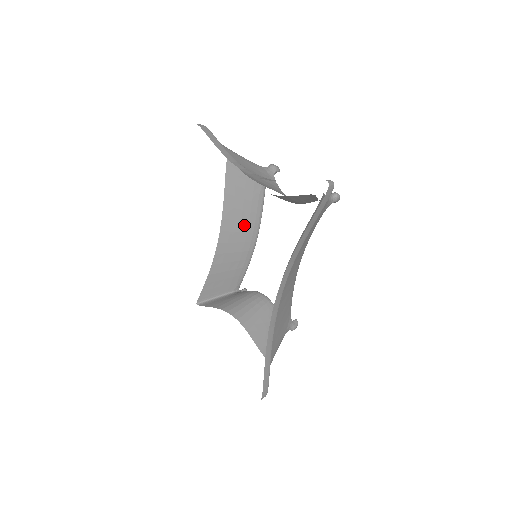
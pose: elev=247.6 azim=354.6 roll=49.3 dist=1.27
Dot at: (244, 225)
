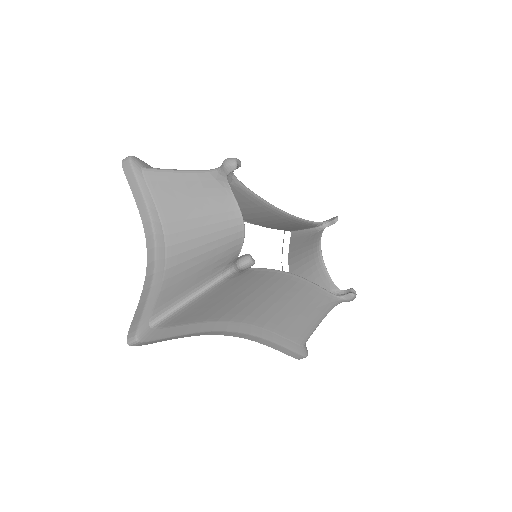
Dot at: (251, 209)
